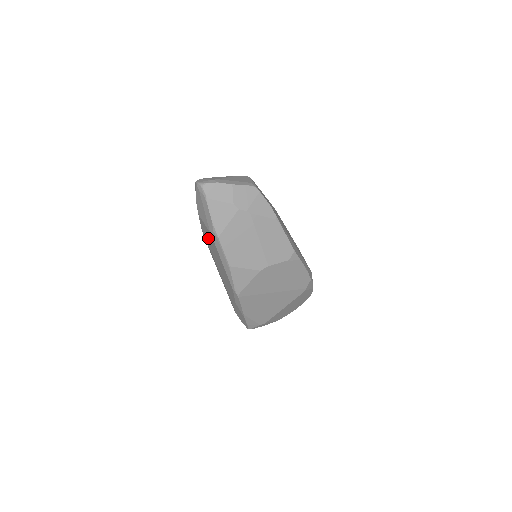
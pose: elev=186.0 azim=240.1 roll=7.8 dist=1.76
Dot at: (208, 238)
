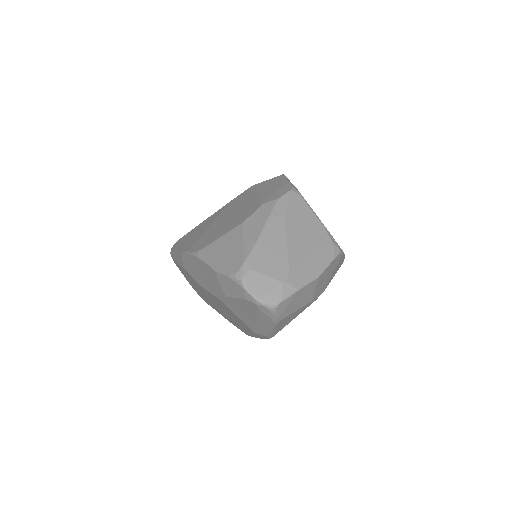
Dot at: (223, 307)
